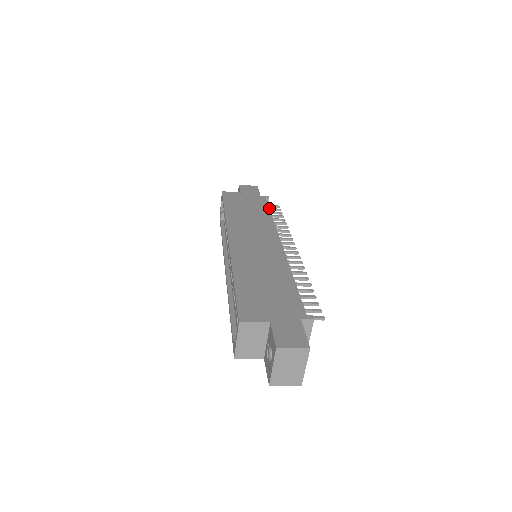
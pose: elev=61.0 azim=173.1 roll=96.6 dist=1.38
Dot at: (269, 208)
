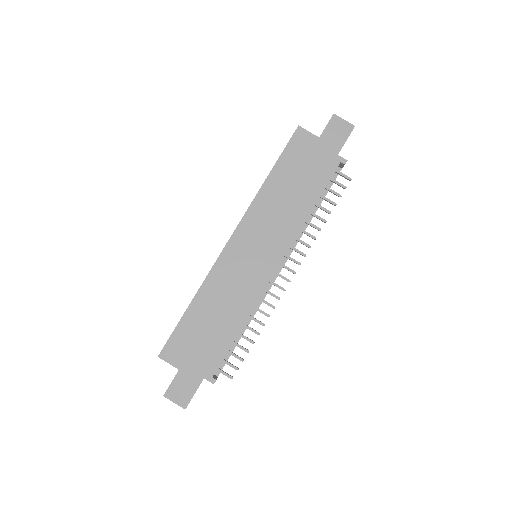
Dot at: occluded
